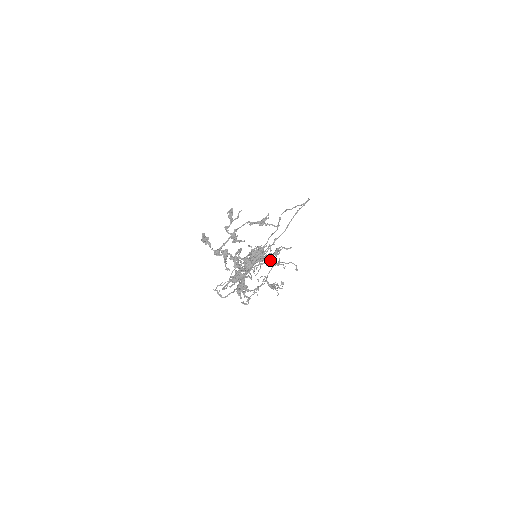
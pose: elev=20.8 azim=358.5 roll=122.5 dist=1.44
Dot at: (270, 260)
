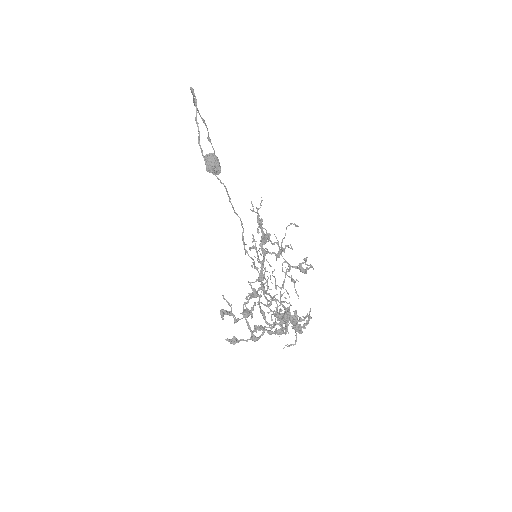
Dot at: occluded
